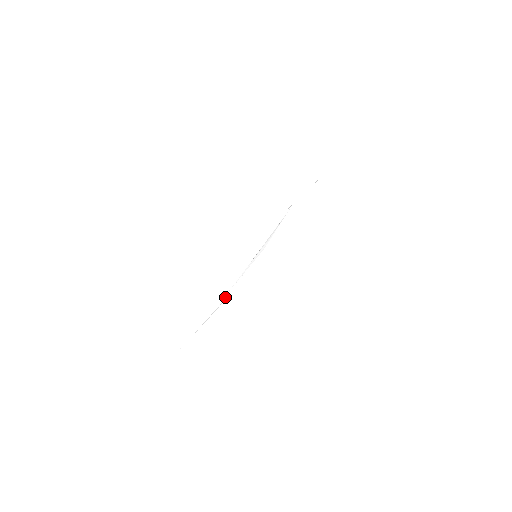
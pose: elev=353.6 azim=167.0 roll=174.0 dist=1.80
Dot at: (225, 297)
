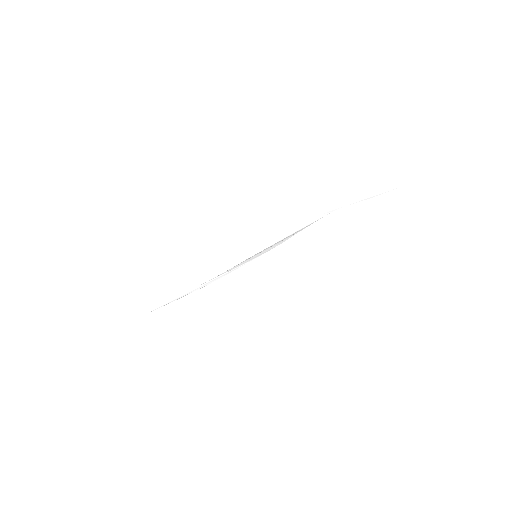
Dot at: (200, 286)
